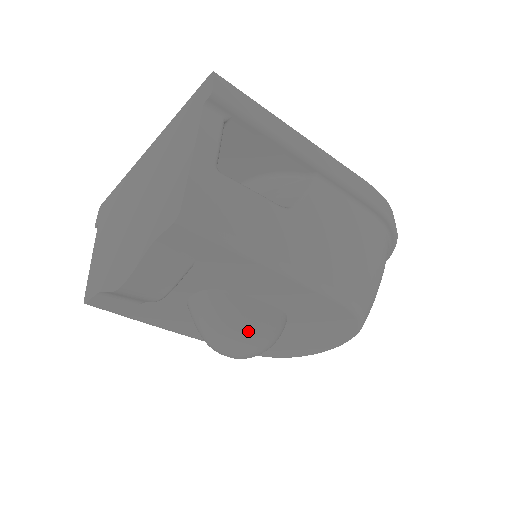
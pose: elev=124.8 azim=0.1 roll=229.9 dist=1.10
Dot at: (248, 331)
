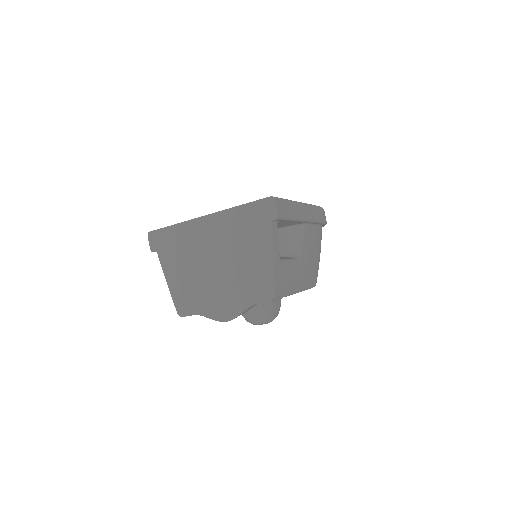
Dot at: (273, 316)
